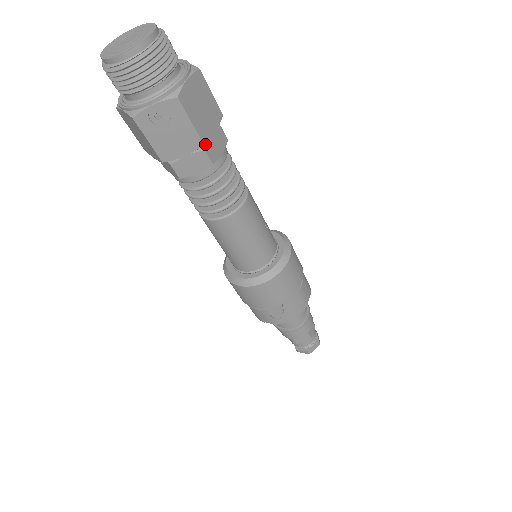
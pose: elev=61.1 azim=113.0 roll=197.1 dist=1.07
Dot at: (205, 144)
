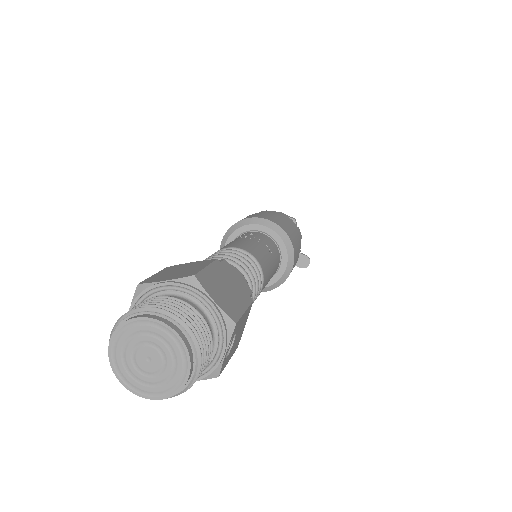
Dot at: occluded
